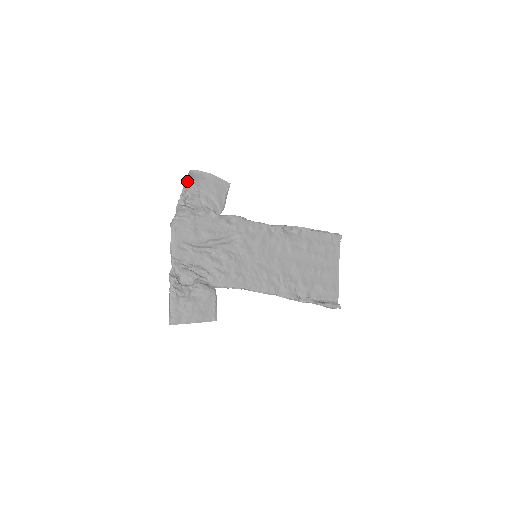
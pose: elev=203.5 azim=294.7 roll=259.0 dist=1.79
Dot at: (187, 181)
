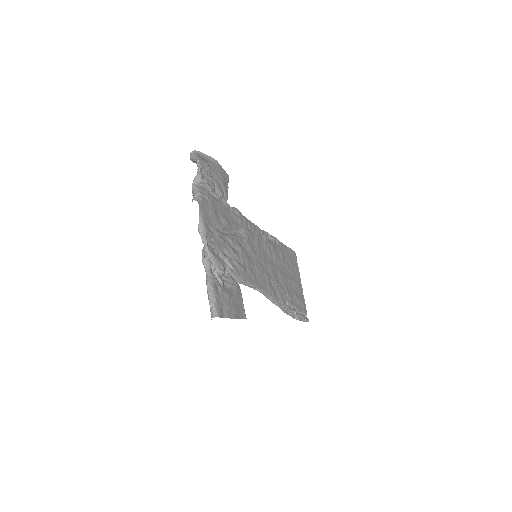
Dot at: (200, 158)
